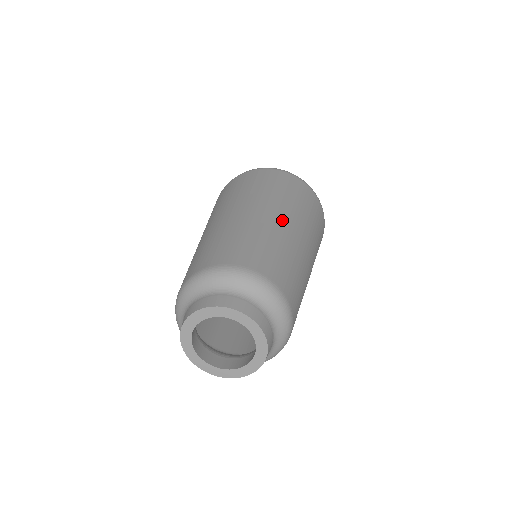
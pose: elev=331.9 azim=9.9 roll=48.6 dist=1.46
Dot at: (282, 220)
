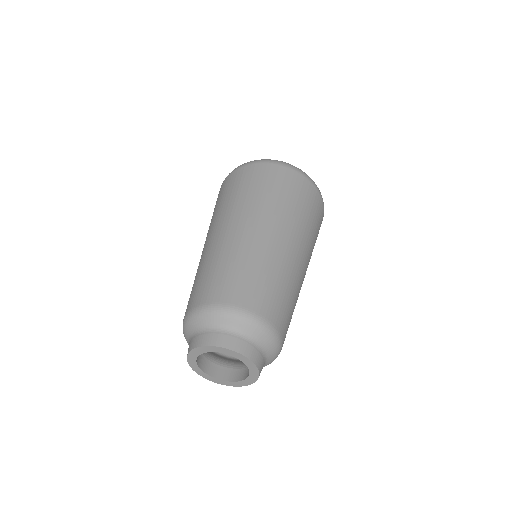
Dot at: (299, 256)
